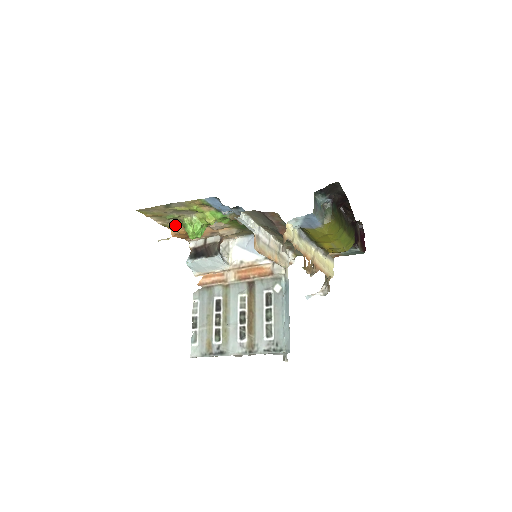
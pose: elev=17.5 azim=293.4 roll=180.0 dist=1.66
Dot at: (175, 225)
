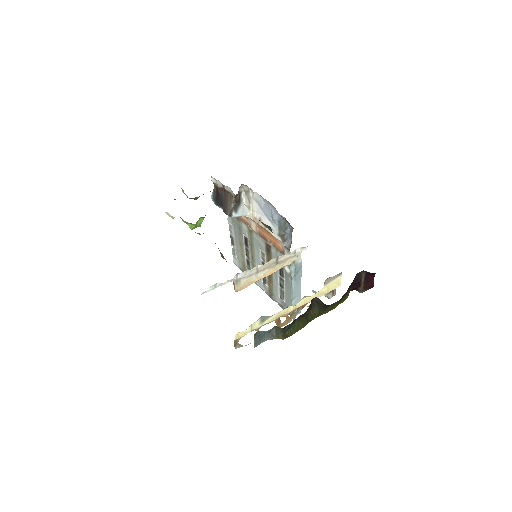
Dot at: occluded
